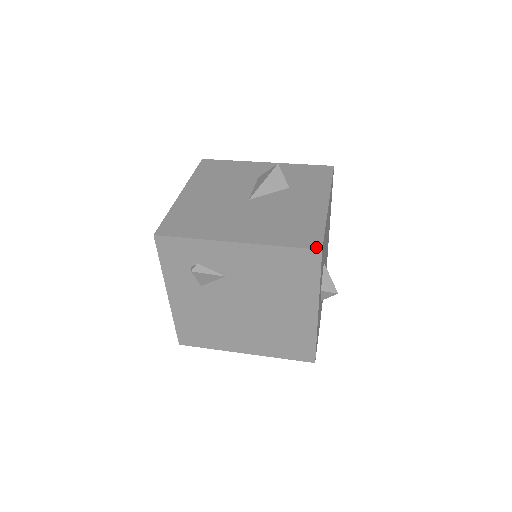
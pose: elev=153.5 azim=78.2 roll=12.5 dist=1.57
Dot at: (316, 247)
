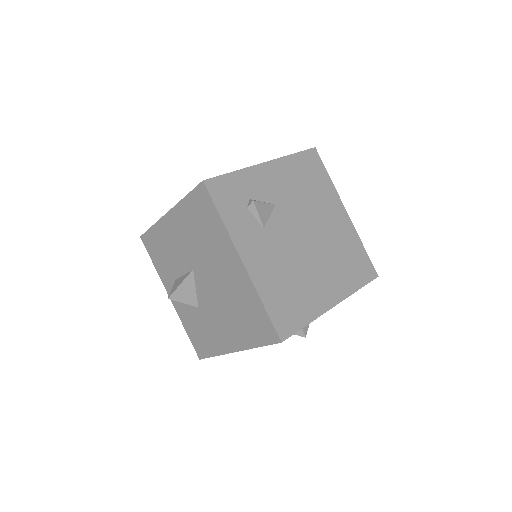
Dot at: (310, 149)
